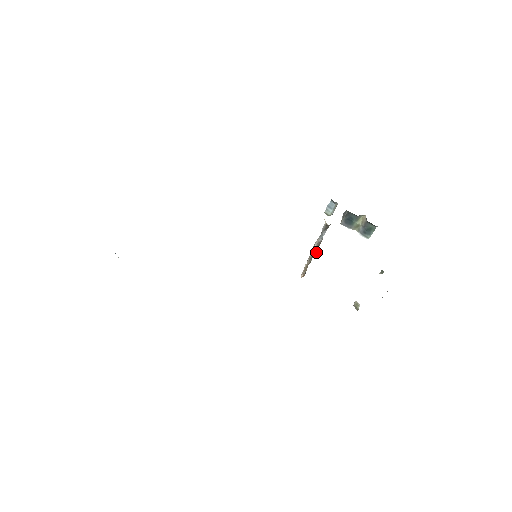
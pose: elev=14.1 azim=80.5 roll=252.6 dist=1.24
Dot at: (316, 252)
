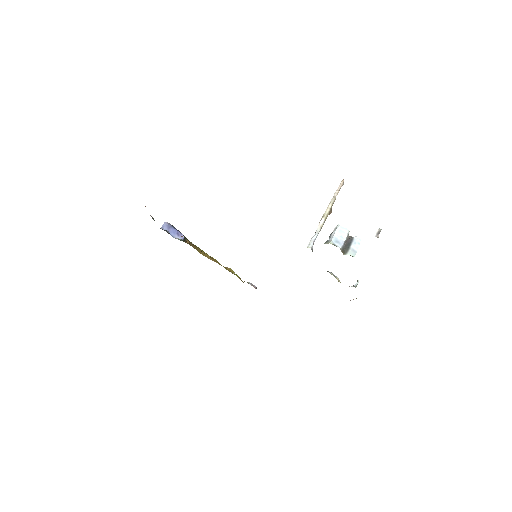
Dot at: occluded
